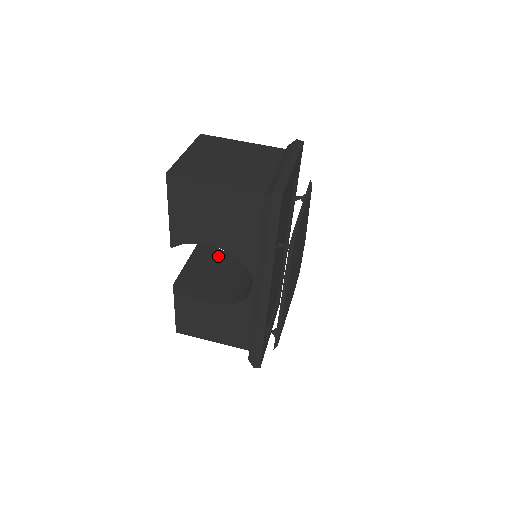
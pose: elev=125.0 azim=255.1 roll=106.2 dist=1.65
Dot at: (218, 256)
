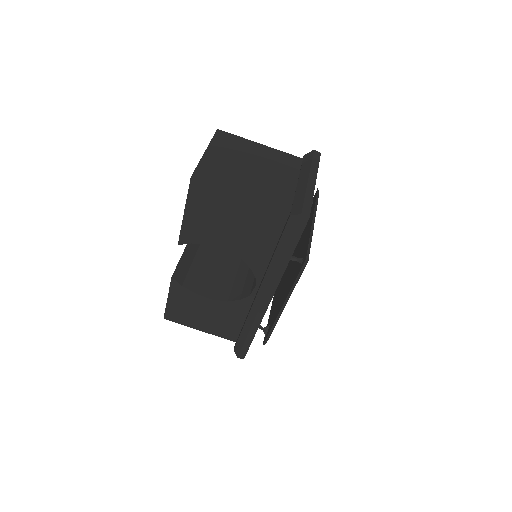
Dot at: (212, 246)
